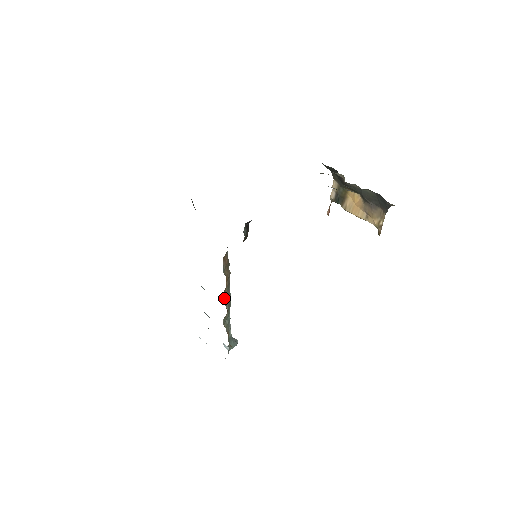
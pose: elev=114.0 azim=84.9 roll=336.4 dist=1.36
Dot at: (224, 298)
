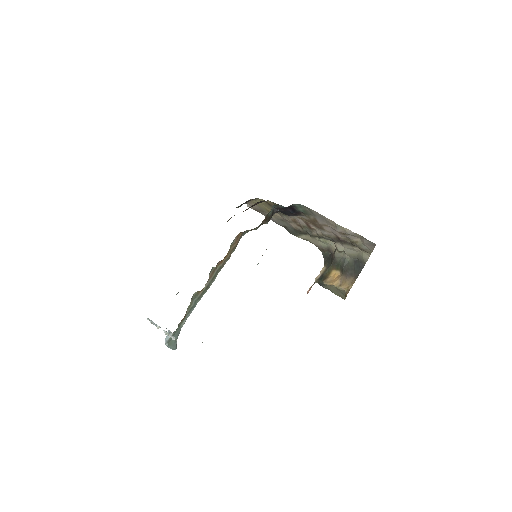
Dot at: (213, 271)
